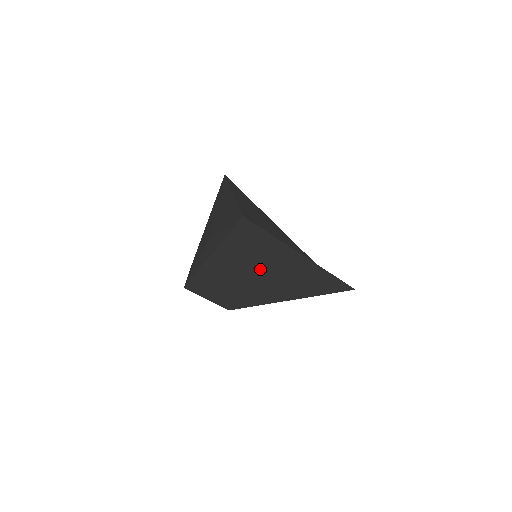
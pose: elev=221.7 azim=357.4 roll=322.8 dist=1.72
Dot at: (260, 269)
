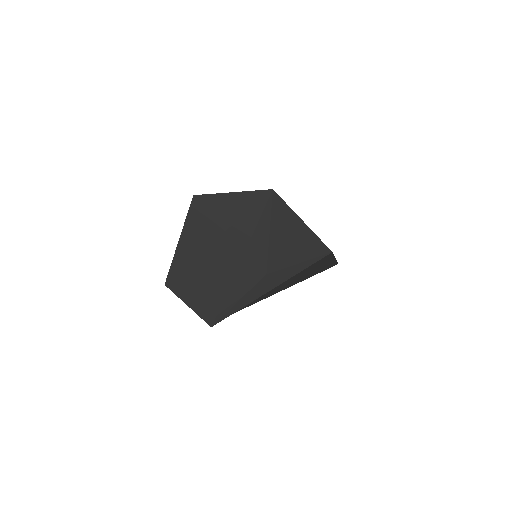
Dot at: occluded
